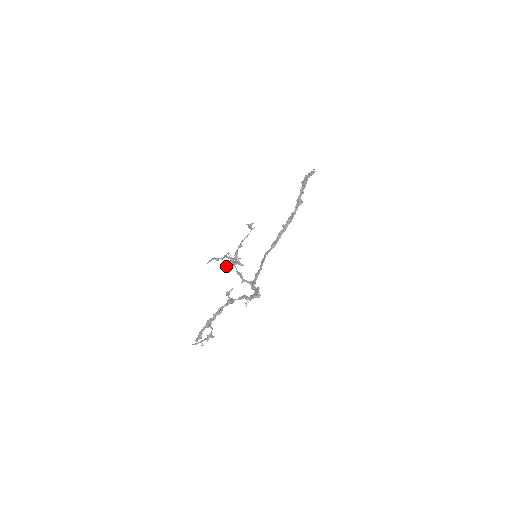
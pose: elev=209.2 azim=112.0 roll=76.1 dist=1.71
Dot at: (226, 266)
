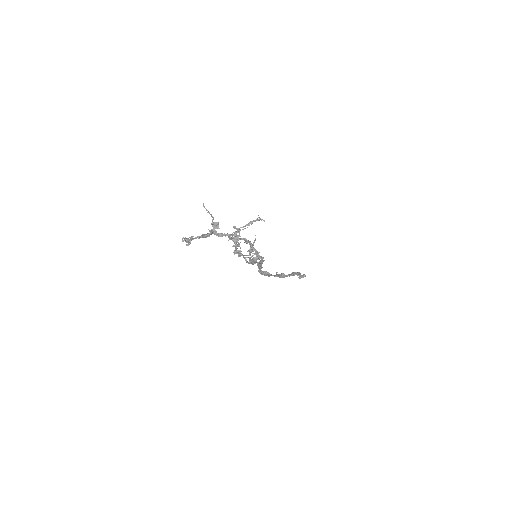
Dot at: occluded
